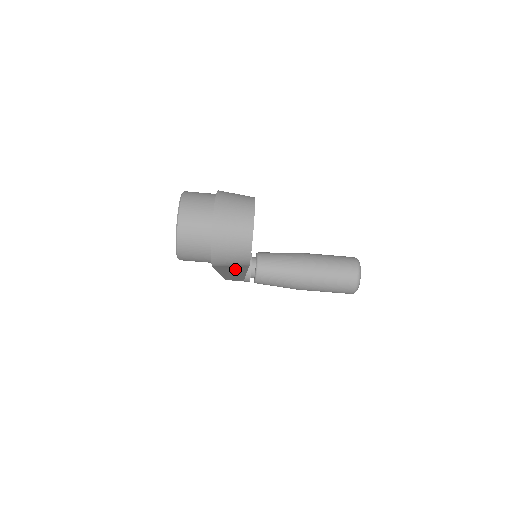
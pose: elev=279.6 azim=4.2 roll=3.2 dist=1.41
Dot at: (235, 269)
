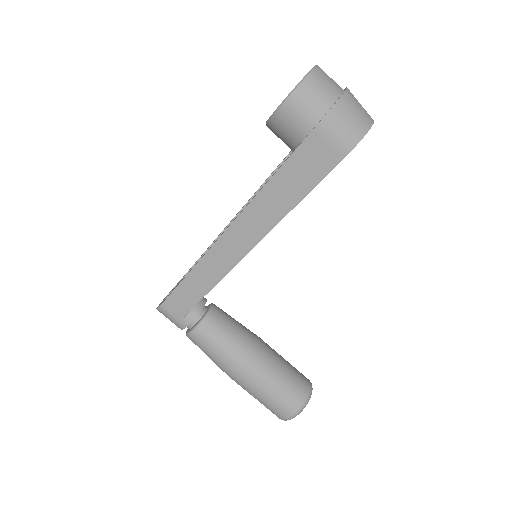
Dot at: (299, 181)
